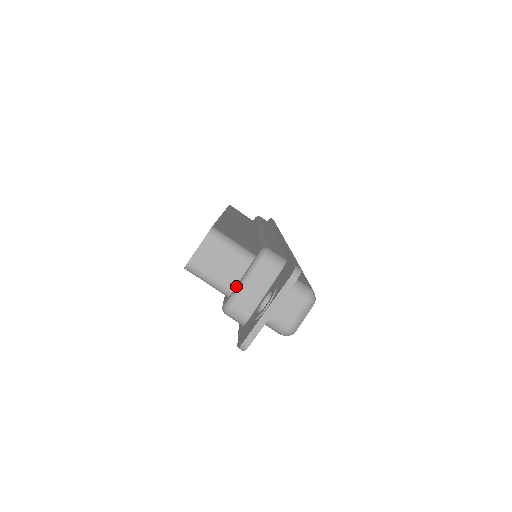
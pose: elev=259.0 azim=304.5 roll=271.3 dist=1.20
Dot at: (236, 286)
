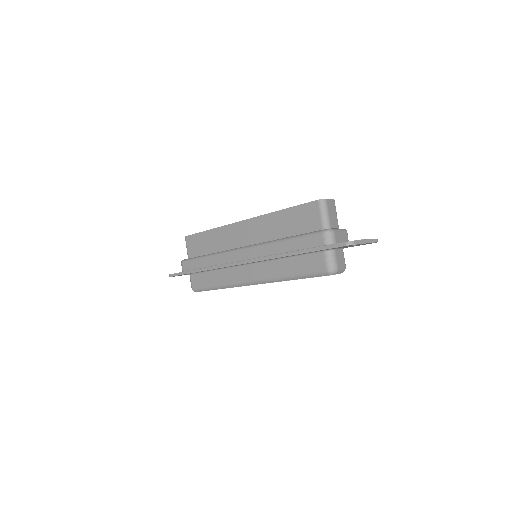
Dot at: (335, 228)
